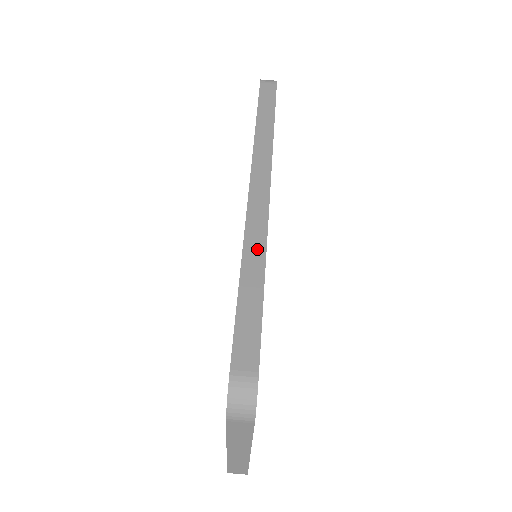
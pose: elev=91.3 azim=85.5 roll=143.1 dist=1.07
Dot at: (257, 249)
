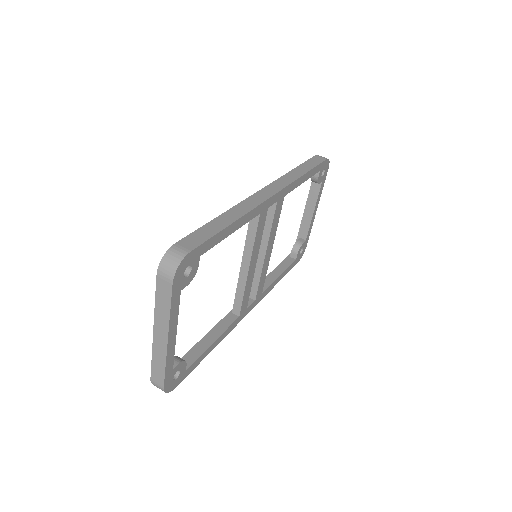
Dot at: (241, 211)
